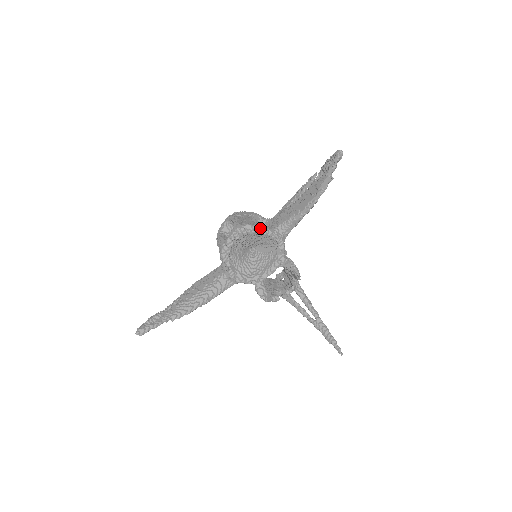
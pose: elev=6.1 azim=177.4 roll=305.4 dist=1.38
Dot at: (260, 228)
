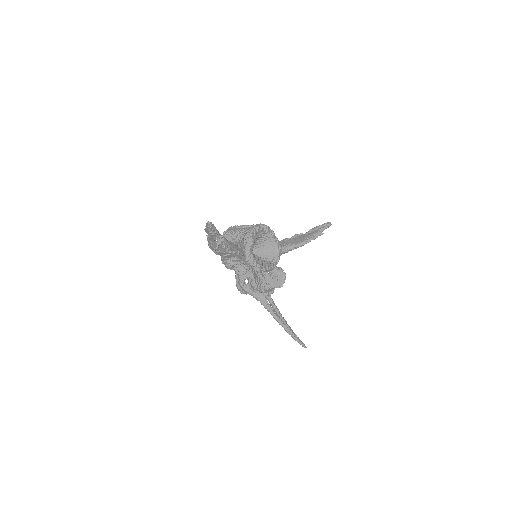
Dot at: occluded
